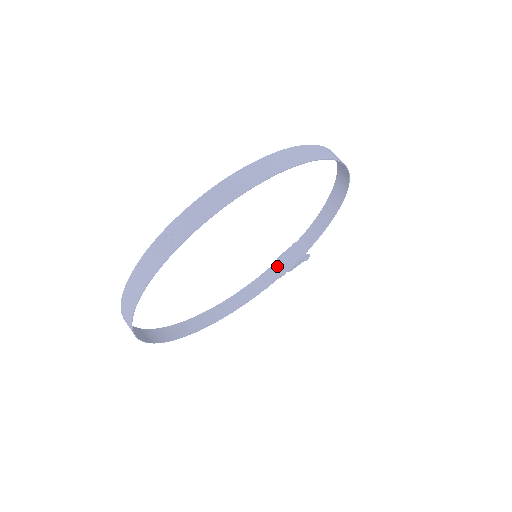
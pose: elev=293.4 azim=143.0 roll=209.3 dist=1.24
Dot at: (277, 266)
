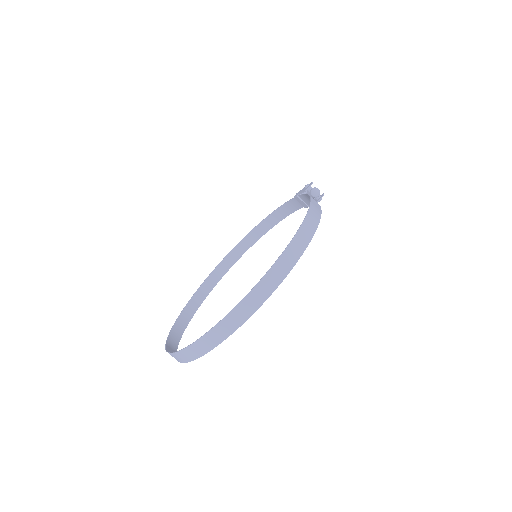
Dot at: (296, 201)
